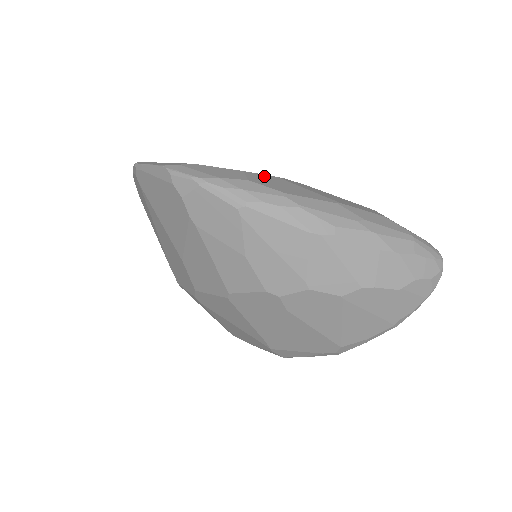
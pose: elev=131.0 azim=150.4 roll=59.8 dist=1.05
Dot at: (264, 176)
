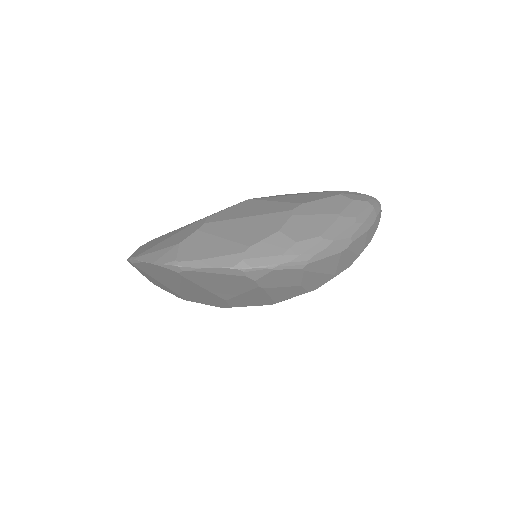
Dot at: (290, 224)
